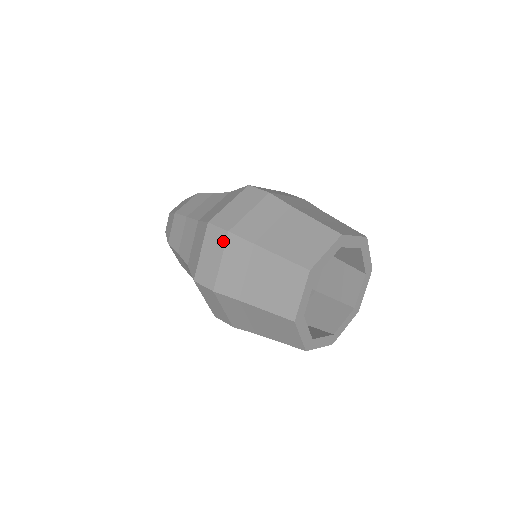
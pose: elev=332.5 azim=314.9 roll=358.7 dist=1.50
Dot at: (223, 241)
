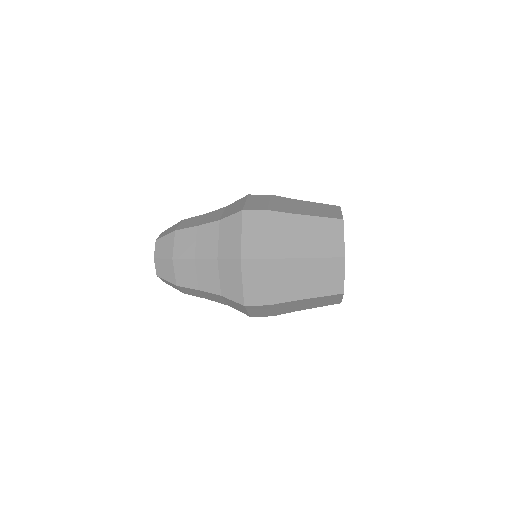
Dot at: (264, 268)
